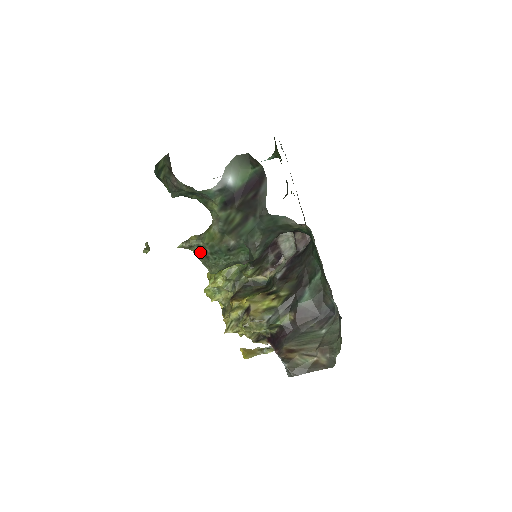
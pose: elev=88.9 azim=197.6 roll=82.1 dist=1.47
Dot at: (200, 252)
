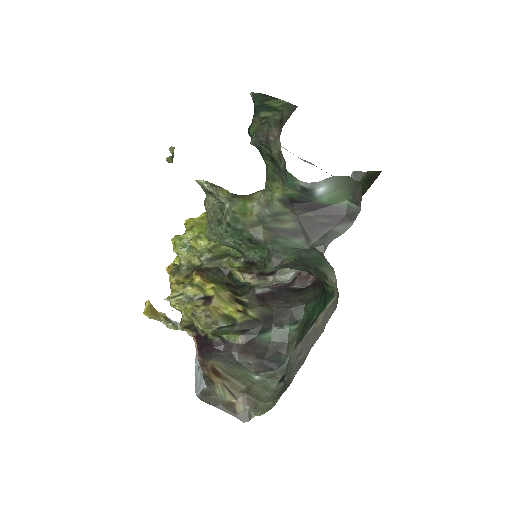
Dot at: (216, 209)
